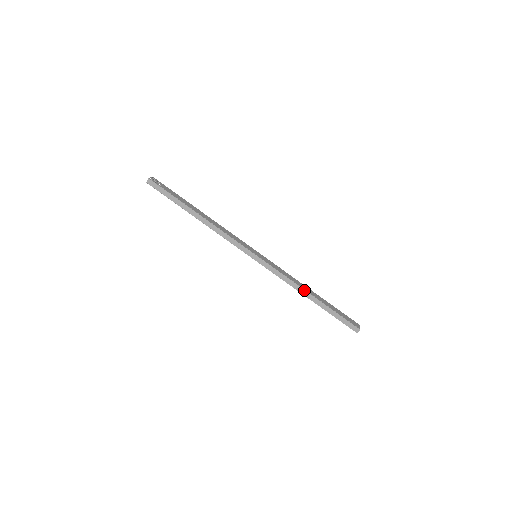
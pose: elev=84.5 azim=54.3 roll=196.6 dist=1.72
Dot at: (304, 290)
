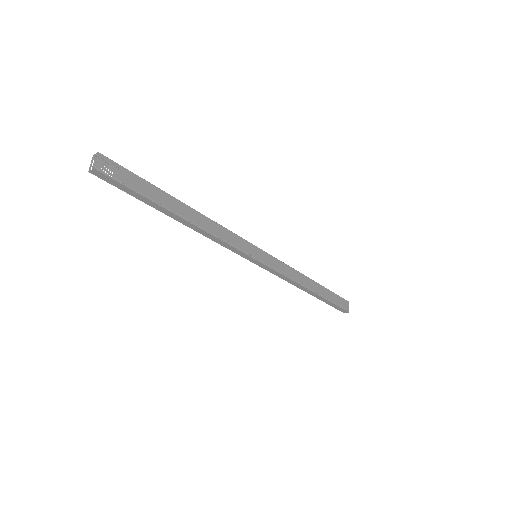
Dot at: (305, 288)
